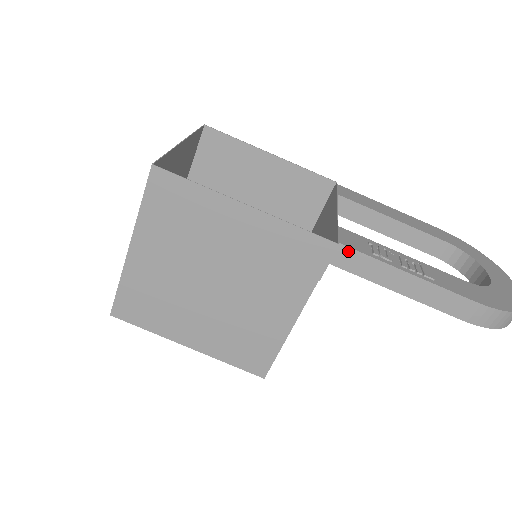
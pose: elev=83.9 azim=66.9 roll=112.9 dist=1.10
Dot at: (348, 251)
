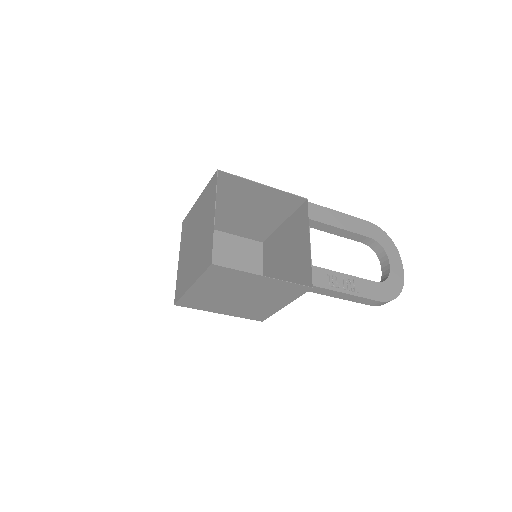
Dot at: (317, 288)
